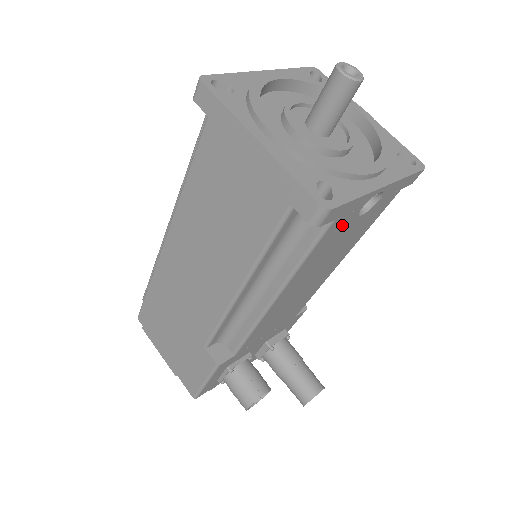
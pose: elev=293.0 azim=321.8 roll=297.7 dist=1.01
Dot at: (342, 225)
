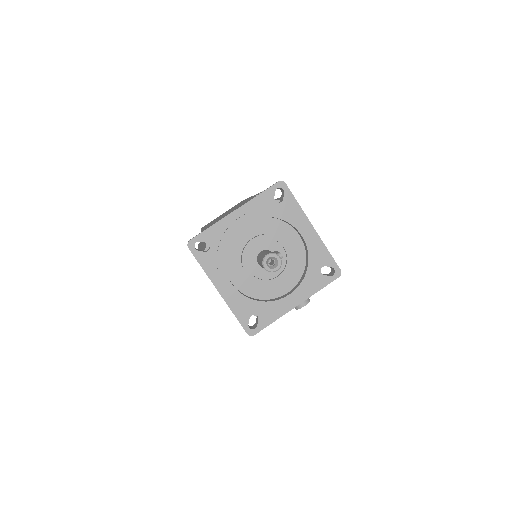
Dot at: occluded
